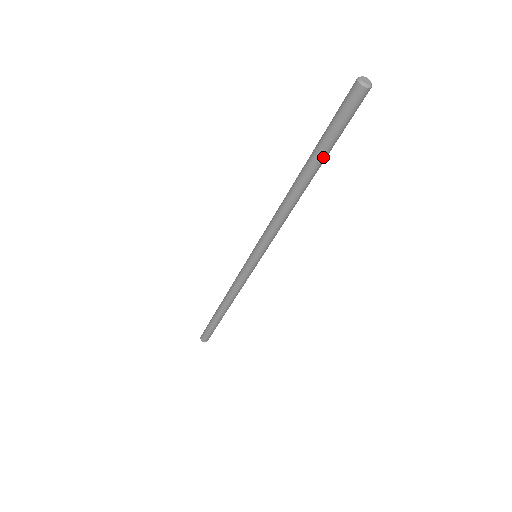
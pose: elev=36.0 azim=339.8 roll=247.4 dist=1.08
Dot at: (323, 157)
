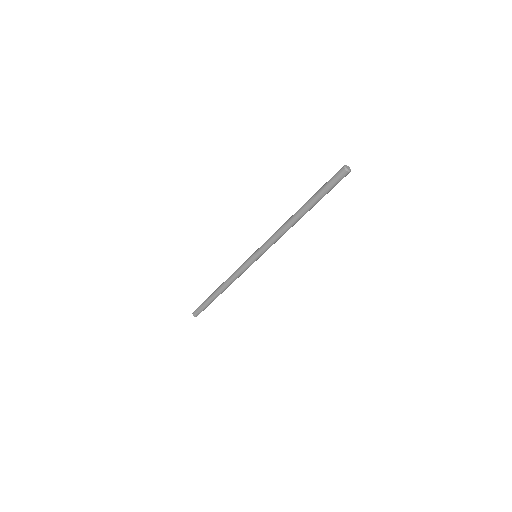
Dot at: (315, 201)
